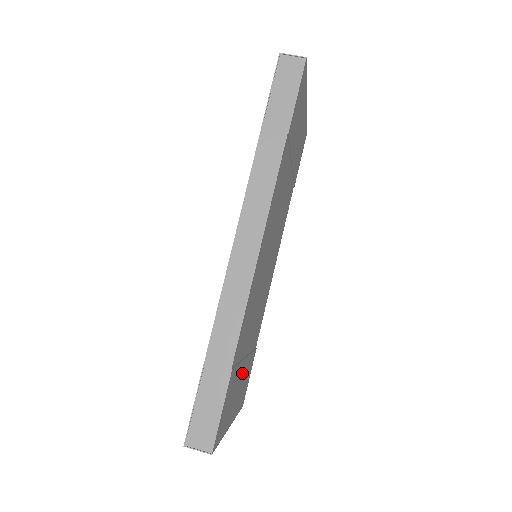
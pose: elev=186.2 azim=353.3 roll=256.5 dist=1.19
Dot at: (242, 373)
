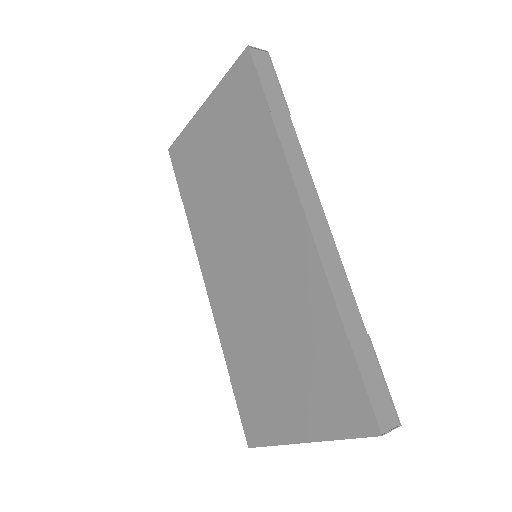
Dot at: occluded
